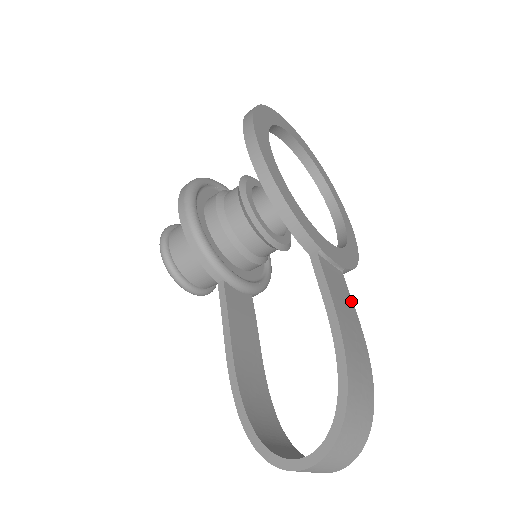
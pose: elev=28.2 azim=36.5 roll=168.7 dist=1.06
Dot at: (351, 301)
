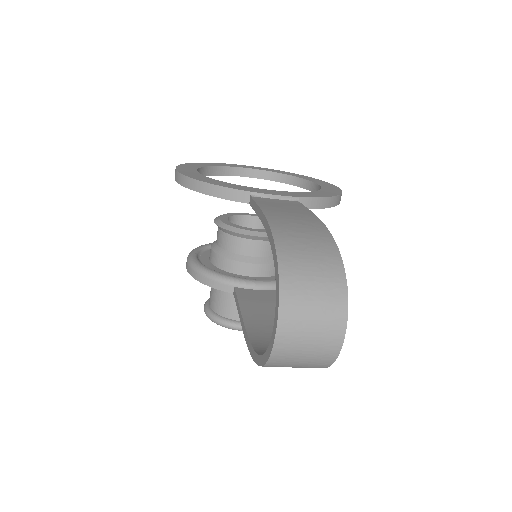
Dot at: (304, 209)
